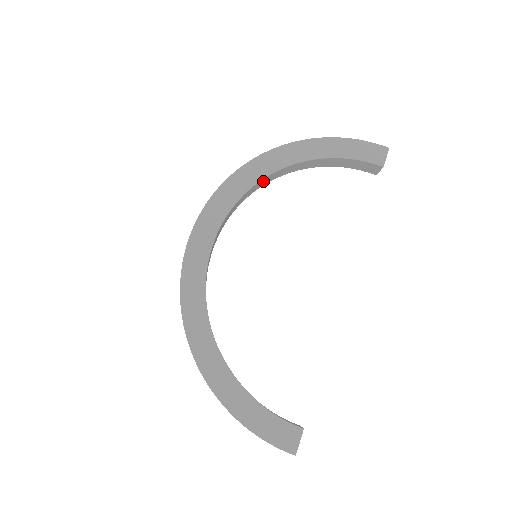
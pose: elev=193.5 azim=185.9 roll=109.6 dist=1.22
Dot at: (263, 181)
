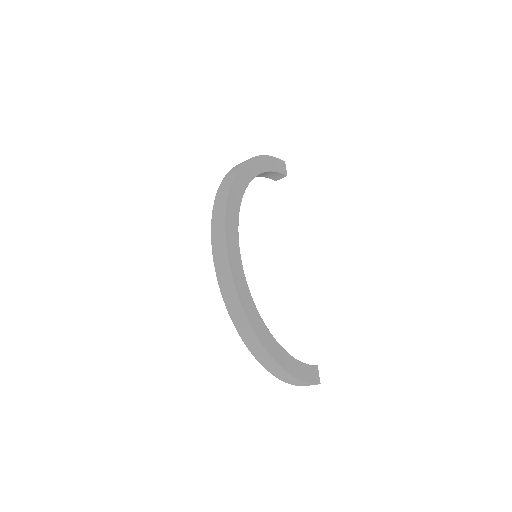
Dot at: occluded
